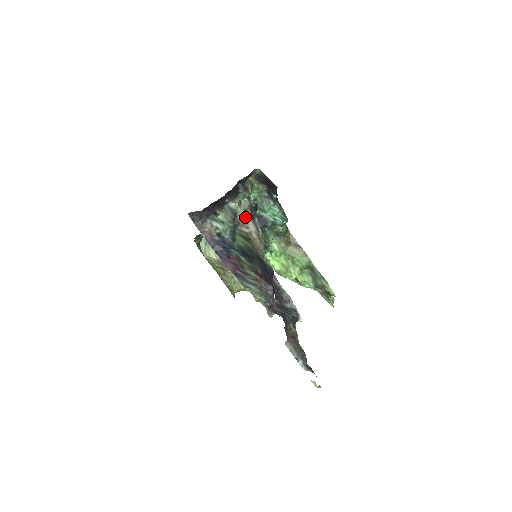
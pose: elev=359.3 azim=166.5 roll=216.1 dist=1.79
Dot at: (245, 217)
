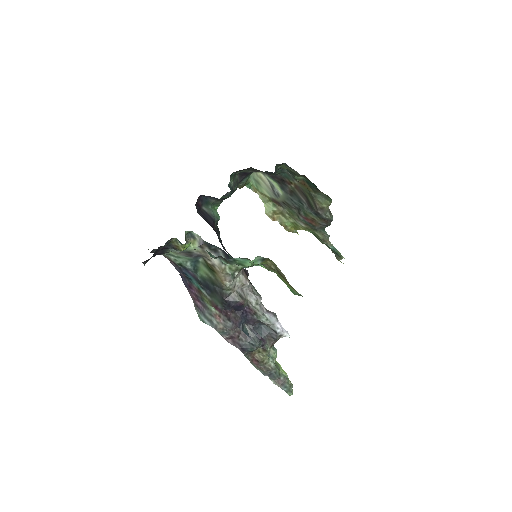
Dot at: (203, 252)
